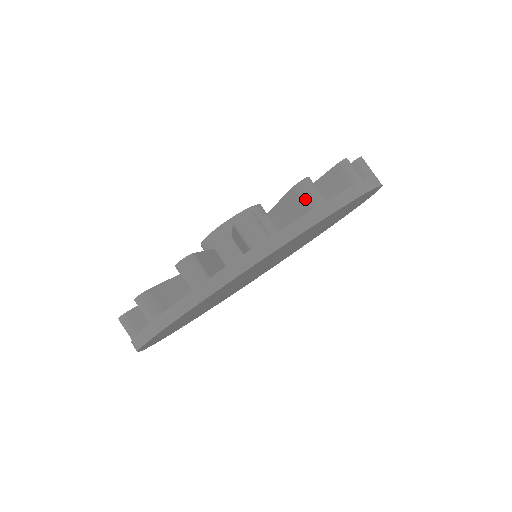
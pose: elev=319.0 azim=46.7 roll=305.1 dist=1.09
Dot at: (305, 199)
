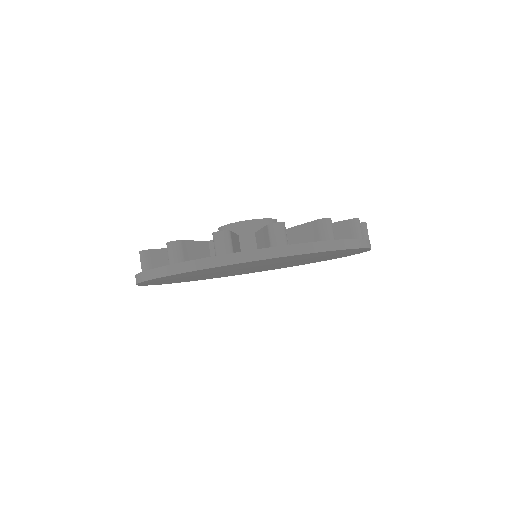
Dot at: (322, 232)
